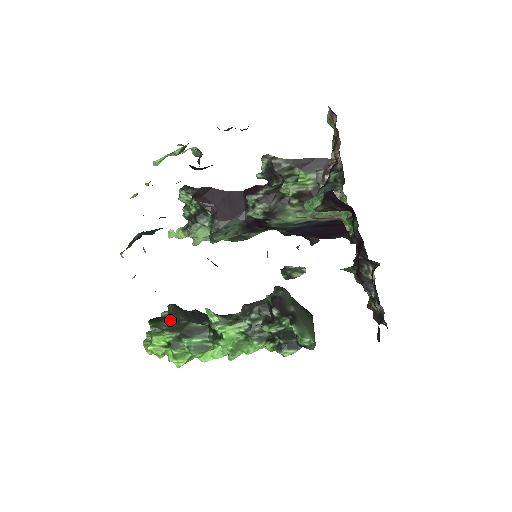
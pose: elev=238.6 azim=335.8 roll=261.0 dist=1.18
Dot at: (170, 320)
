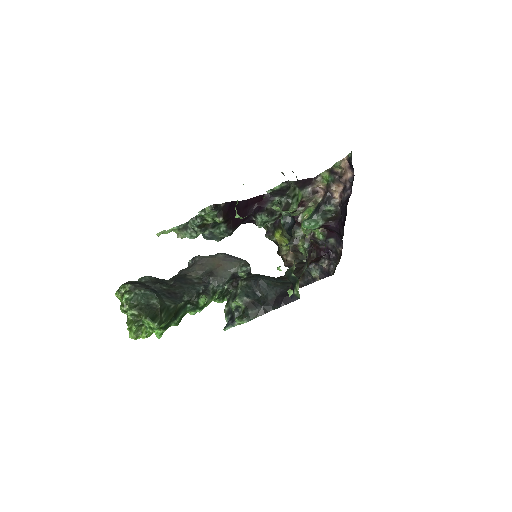
Dot at: (163, 310)
